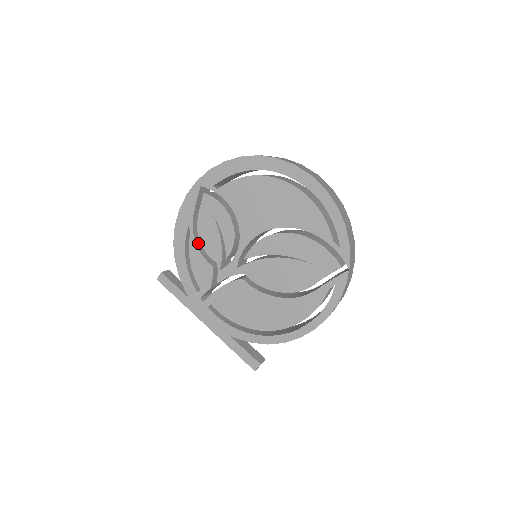
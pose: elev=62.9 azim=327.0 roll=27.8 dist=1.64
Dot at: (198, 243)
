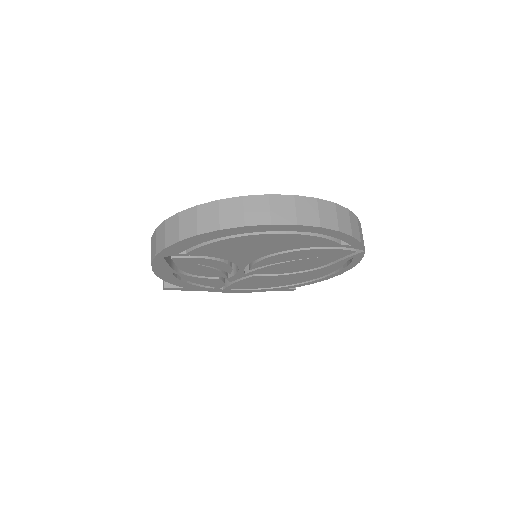
Dot at: occluded
